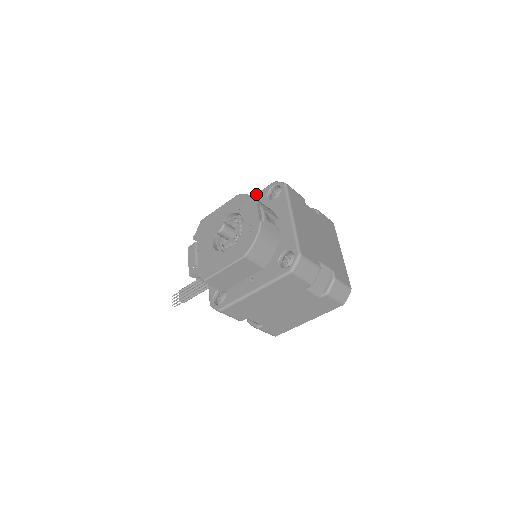
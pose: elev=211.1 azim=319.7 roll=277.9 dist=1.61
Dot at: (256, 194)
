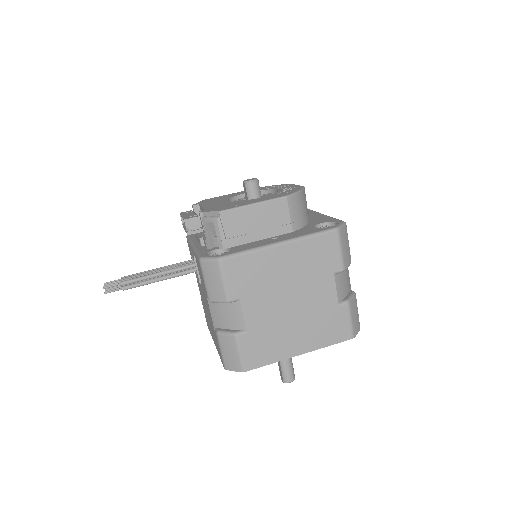
Dot at: occluded
